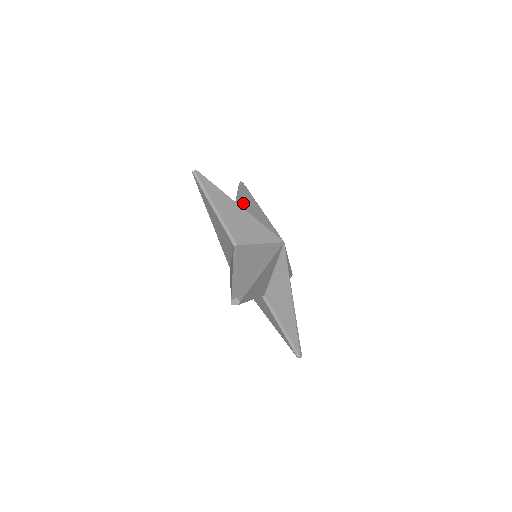
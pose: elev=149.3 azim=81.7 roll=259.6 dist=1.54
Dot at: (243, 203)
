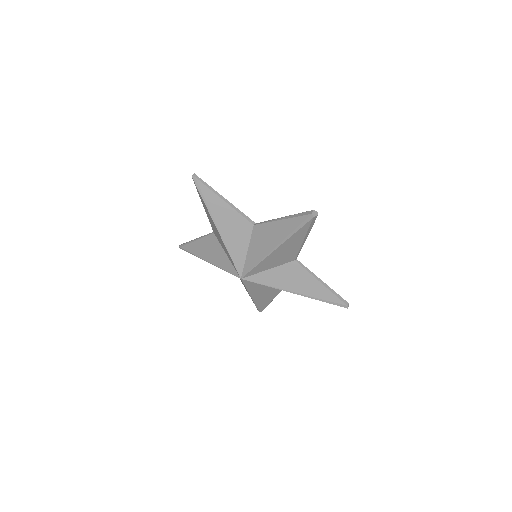
Dot at: occluded
